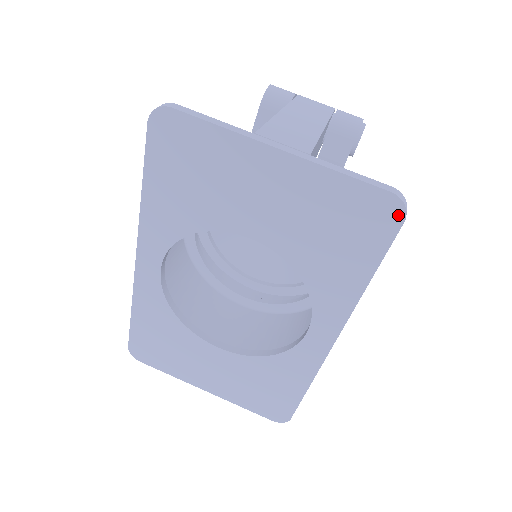
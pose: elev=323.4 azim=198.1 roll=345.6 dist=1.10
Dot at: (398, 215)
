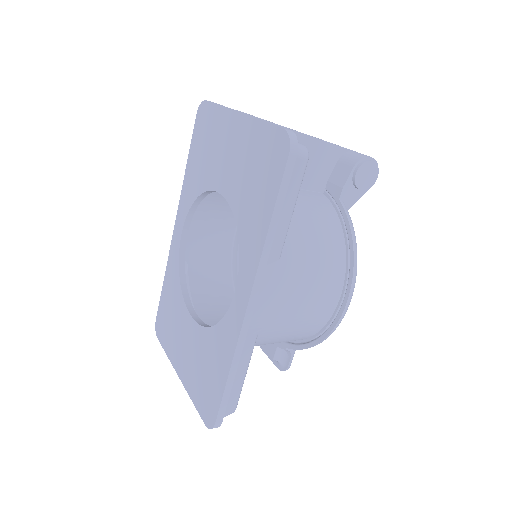
Dot at: (286, 148)
